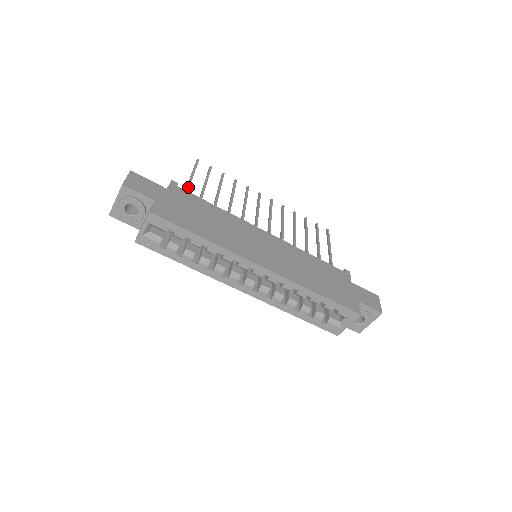
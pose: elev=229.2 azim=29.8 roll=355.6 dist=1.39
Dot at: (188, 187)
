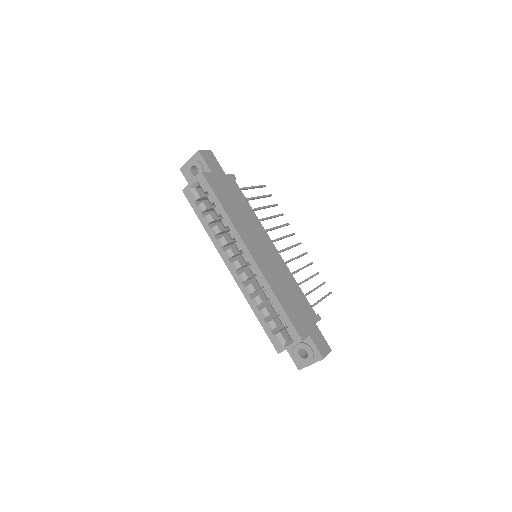
Dot at: (243, 188)
